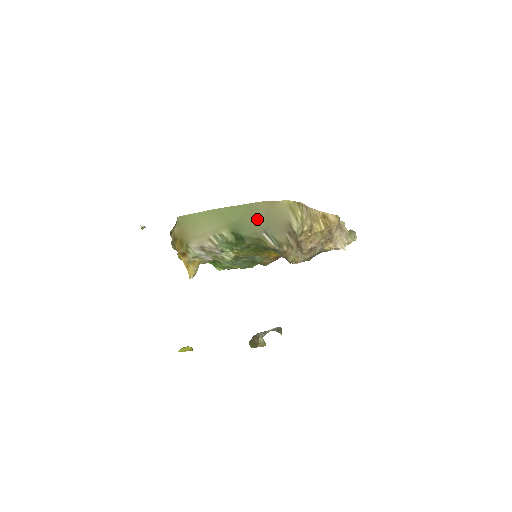
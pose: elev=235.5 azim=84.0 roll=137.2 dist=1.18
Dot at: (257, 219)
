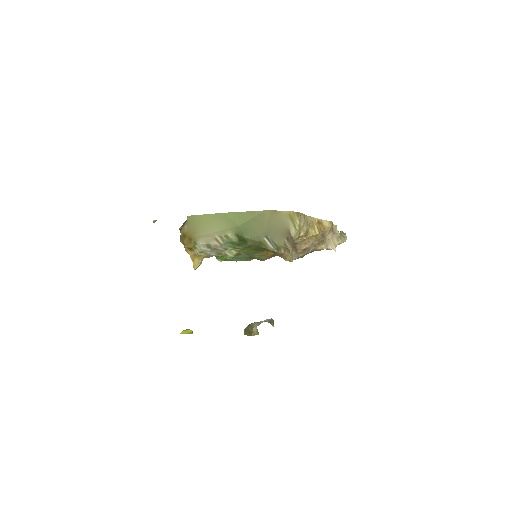
Dot at: (260, 225)
